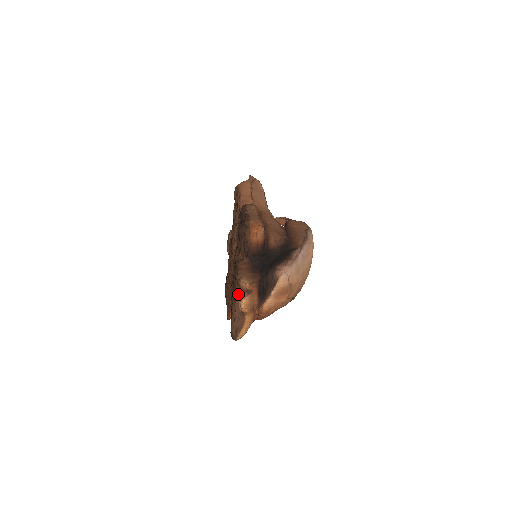
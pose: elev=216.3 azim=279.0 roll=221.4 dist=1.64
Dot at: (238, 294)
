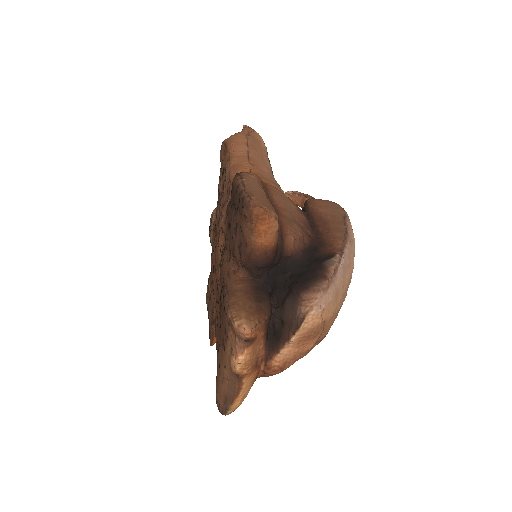
Dot at: (230, 341)
